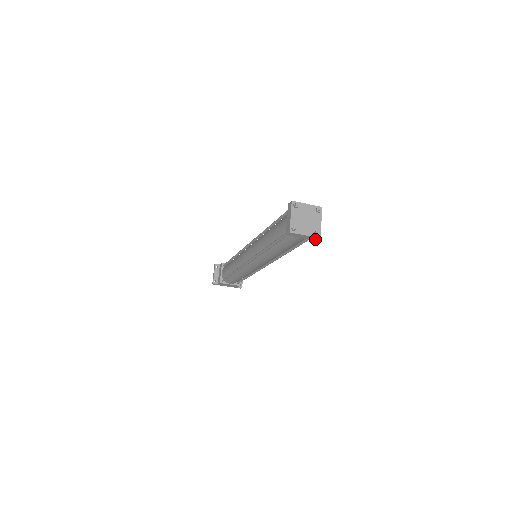
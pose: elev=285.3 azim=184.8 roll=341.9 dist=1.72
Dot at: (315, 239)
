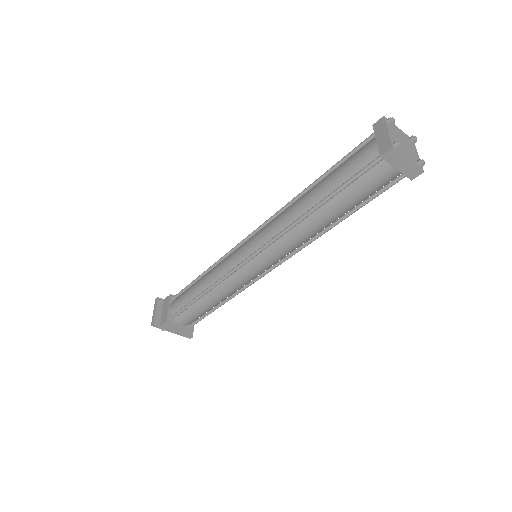
Dot at: (413, 175)
